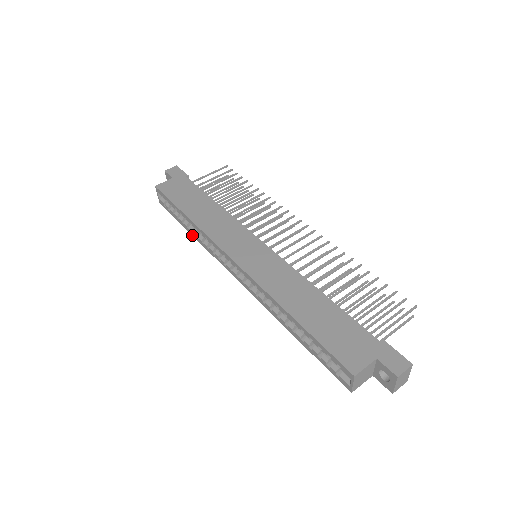
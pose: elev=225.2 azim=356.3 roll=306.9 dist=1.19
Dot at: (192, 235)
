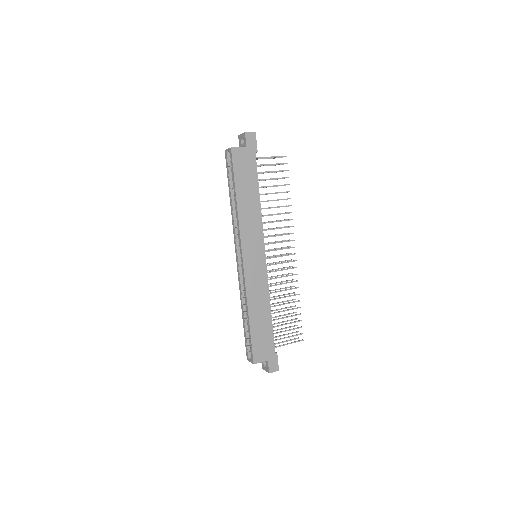
Dot at: (230, 203)
